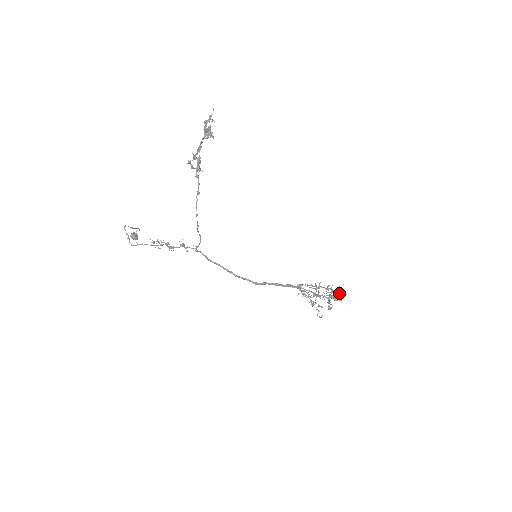
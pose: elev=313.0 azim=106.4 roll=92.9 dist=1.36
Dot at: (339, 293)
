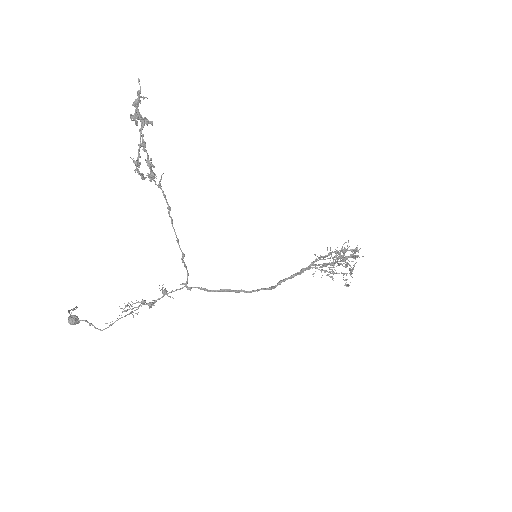
Dot at: (352, 249)
